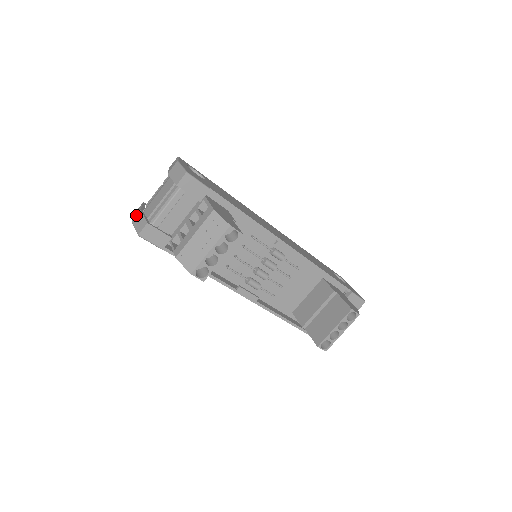
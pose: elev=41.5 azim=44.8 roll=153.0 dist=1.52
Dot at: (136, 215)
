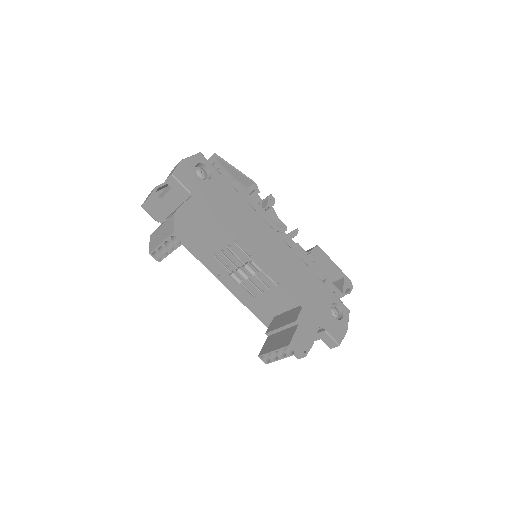
Dot at: (153, 189)
